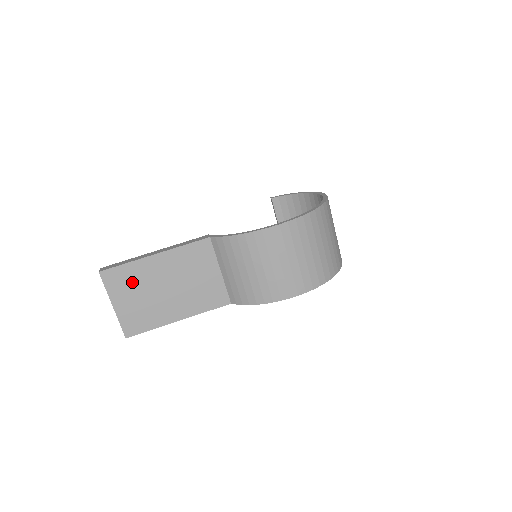
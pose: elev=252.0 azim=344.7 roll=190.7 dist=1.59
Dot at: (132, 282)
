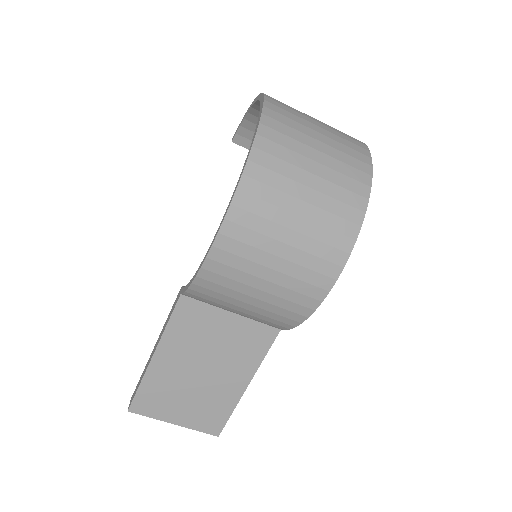
Dot at: (164, 394)
